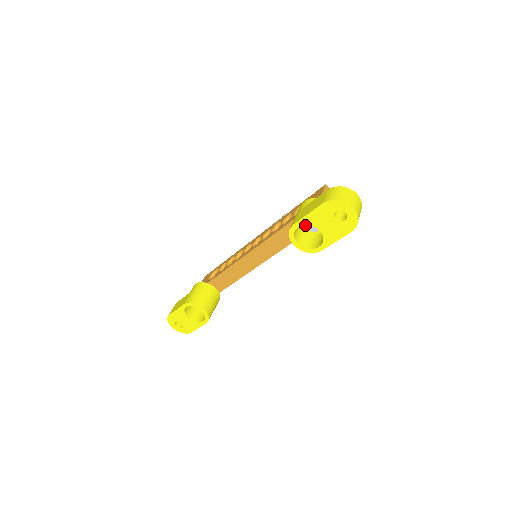
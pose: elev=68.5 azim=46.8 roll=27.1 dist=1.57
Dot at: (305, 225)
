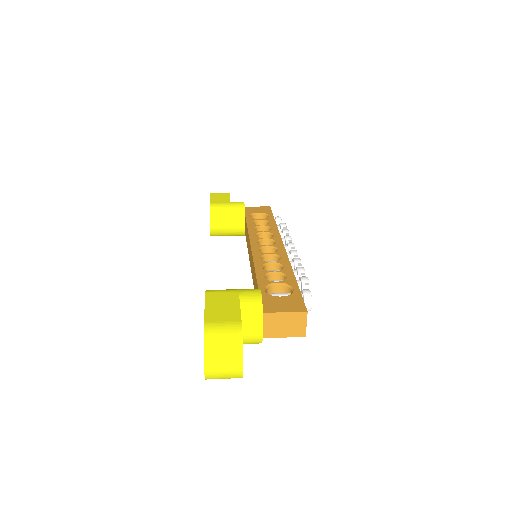
Dot at: occluded
